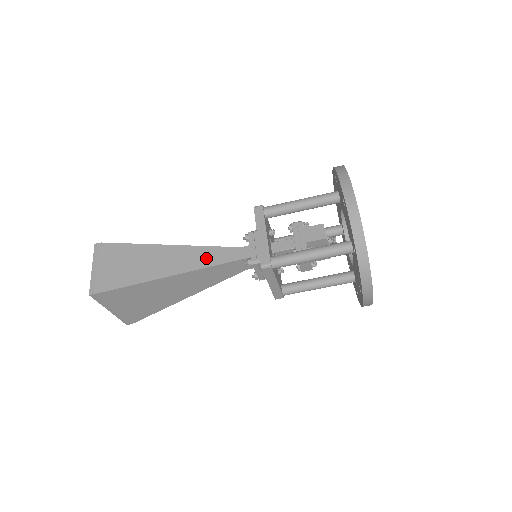
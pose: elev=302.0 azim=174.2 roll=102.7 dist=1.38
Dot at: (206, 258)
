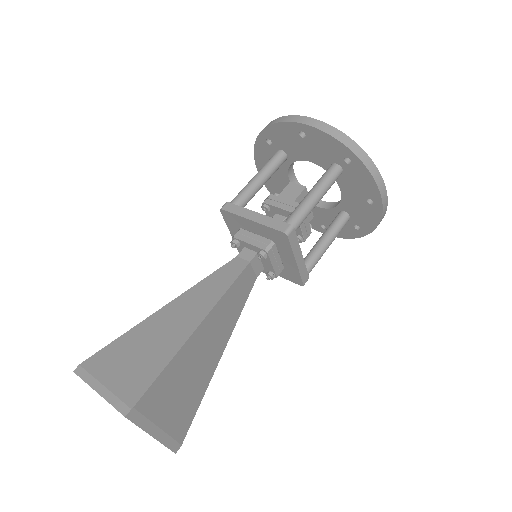
Dot at: (216, 286)
